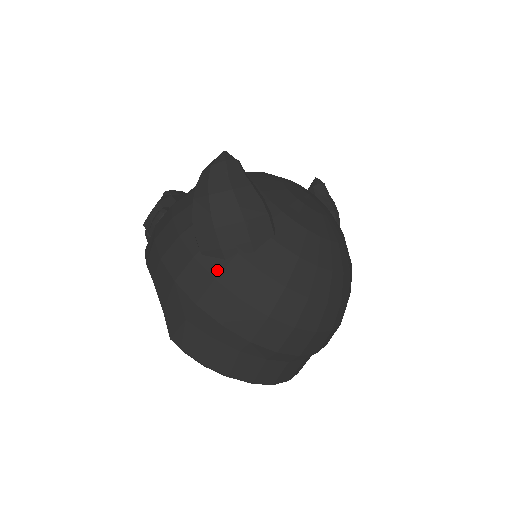
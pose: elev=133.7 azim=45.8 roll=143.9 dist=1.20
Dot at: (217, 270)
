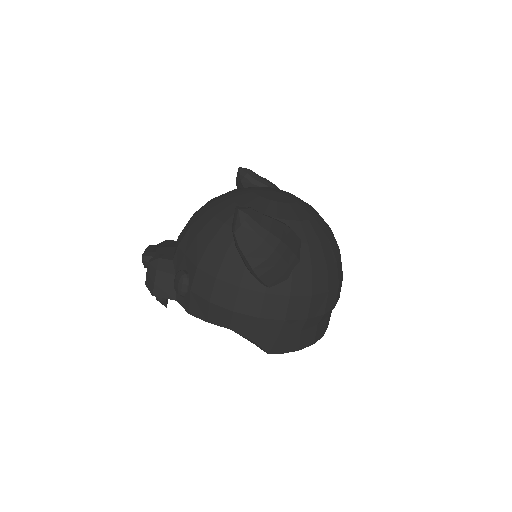
Dot at: (287, 290)
